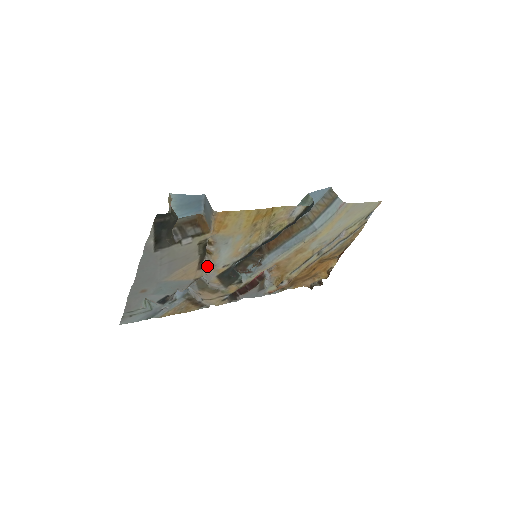
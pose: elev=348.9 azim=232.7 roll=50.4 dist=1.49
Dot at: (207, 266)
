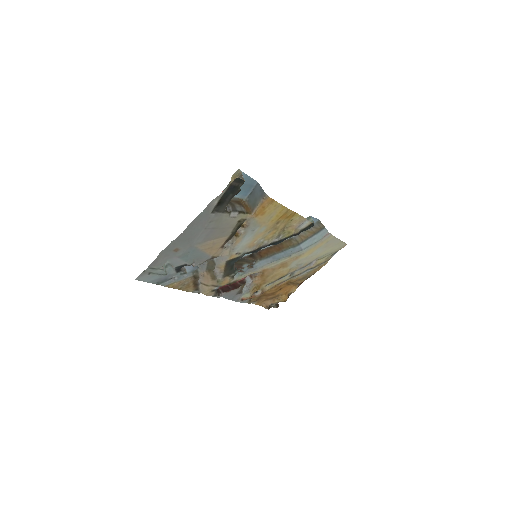
Dot at: (227, 247)
